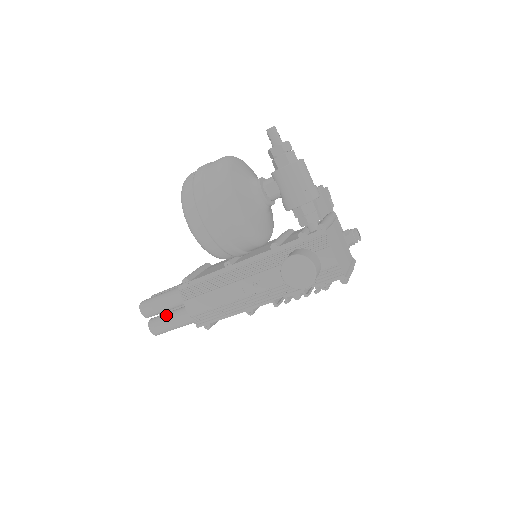
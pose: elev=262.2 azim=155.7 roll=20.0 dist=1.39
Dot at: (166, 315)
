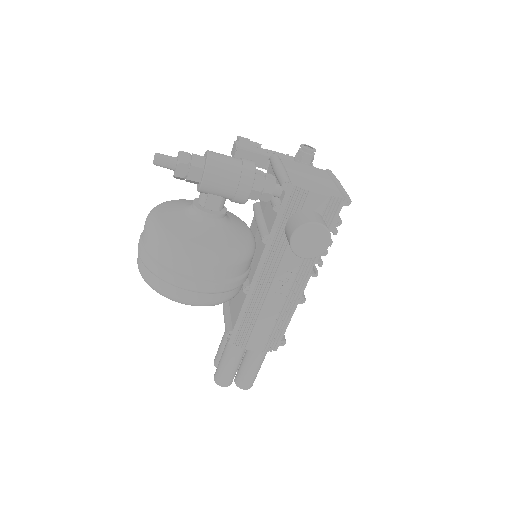
Dot at: (243, 368)
